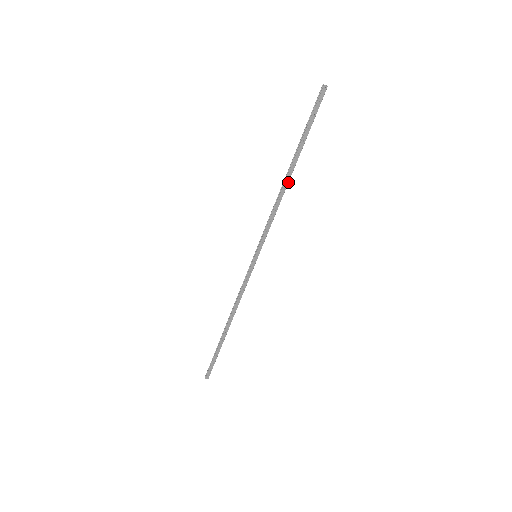
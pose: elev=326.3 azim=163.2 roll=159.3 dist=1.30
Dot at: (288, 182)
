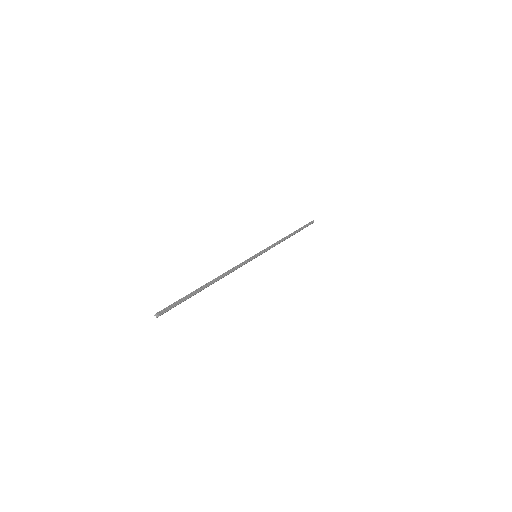
Dot at: occluded
